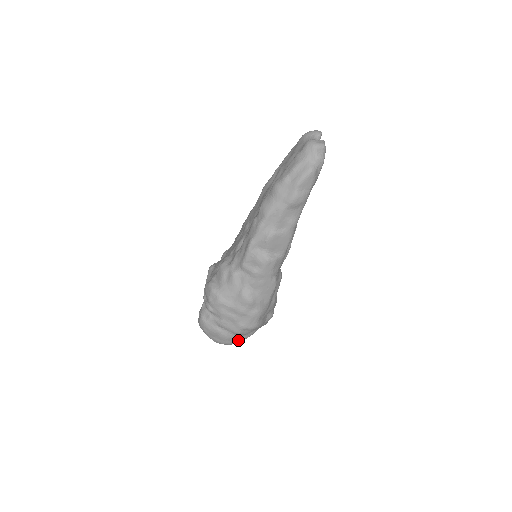
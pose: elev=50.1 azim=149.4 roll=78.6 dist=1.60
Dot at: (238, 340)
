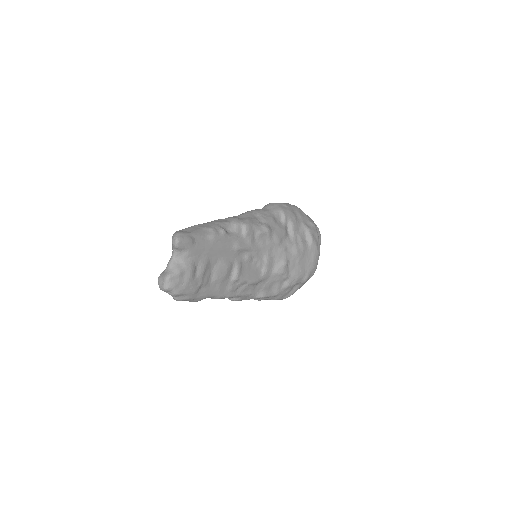
Dot at: occluded
